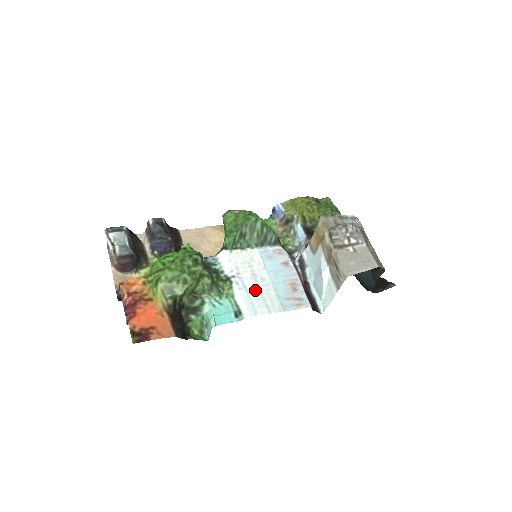
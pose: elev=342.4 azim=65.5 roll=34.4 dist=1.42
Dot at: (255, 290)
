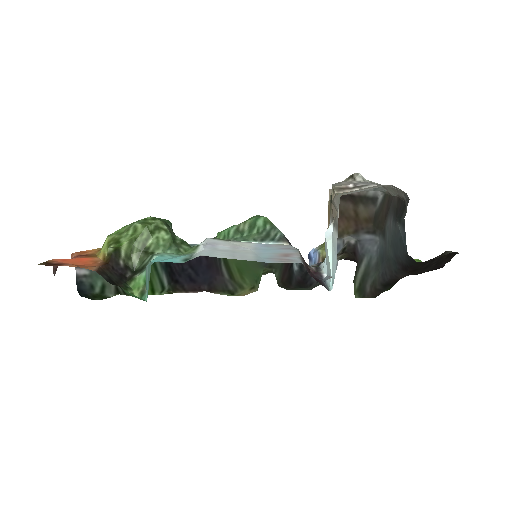
Dot at: (226, 251)
